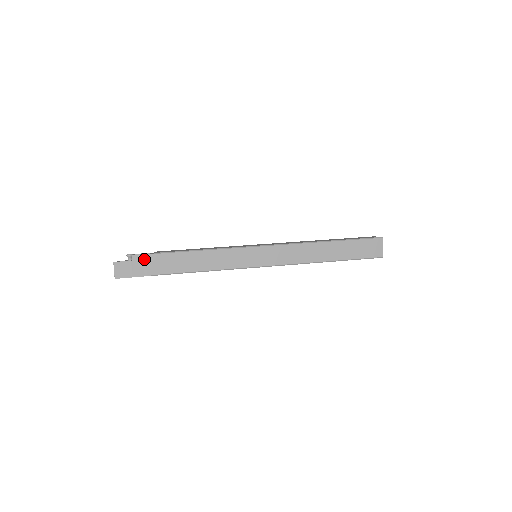
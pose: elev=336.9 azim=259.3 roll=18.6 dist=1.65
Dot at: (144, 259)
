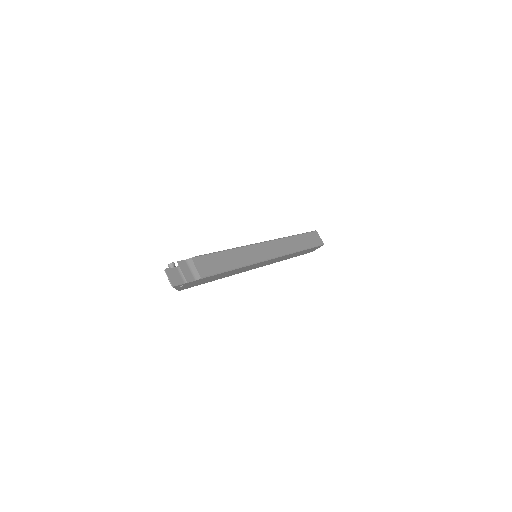
Dot at: (187, 264)
